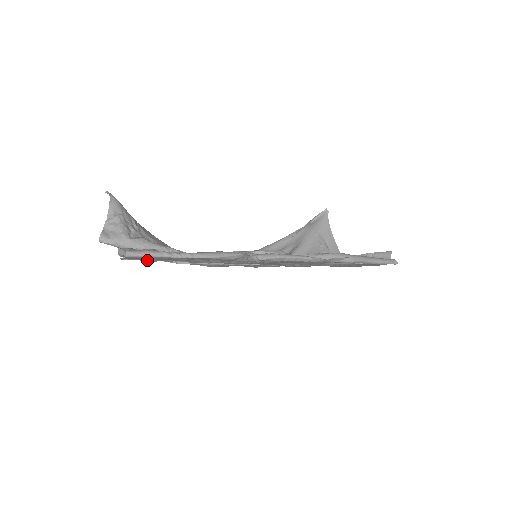
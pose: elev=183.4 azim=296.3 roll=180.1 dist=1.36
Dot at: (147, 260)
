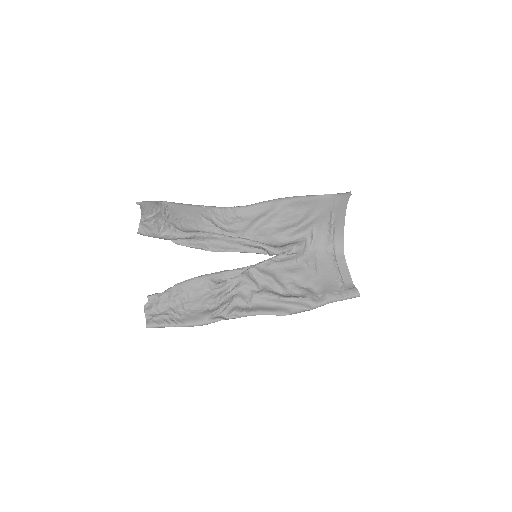
Dot at: occluded
